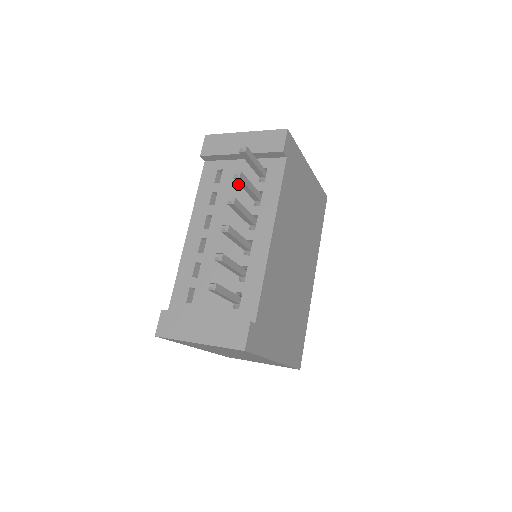
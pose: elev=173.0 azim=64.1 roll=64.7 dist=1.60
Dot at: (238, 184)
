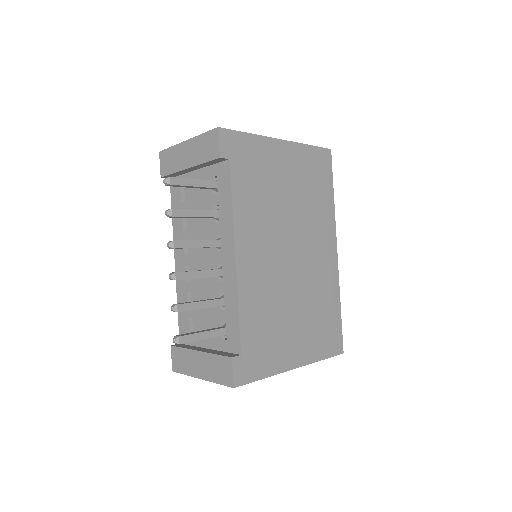
Dot at: (198, 200)
